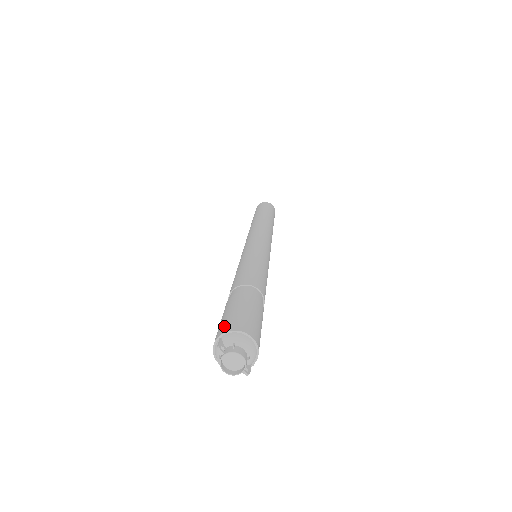
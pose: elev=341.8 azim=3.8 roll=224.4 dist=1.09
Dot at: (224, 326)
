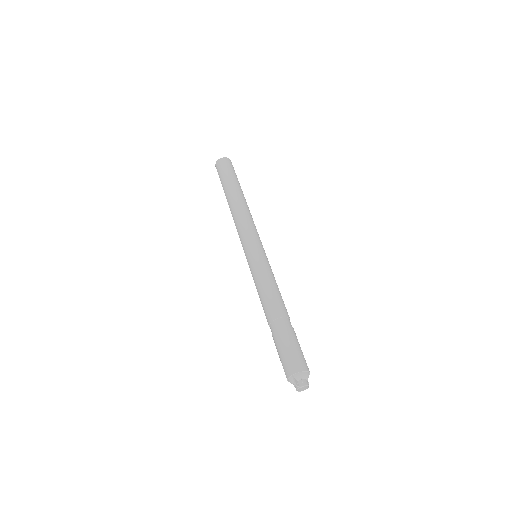
Dot at: (291, 367)
